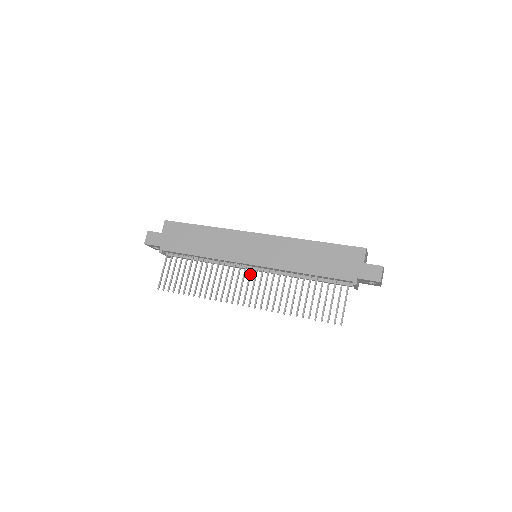
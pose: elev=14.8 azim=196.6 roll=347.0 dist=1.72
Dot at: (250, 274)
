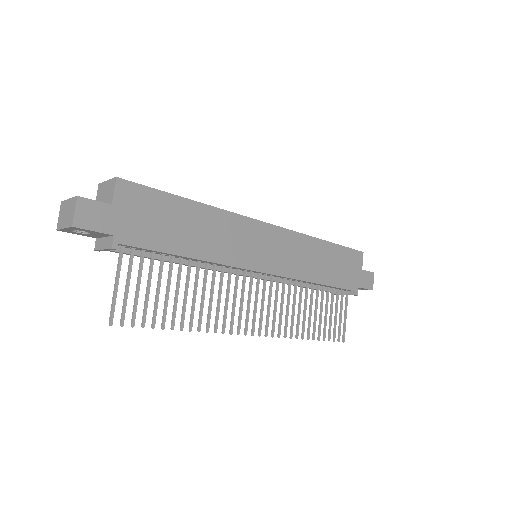
Dot at: occluded
